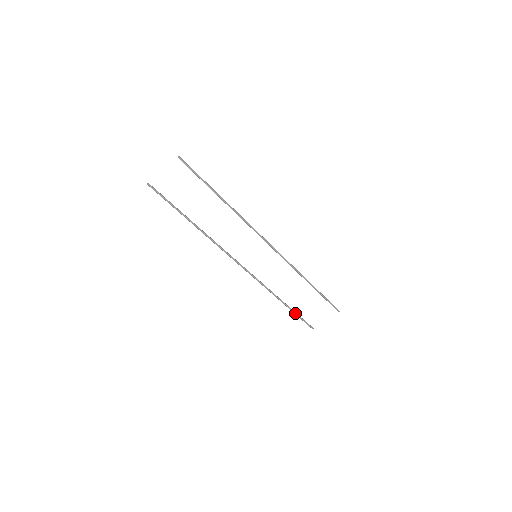
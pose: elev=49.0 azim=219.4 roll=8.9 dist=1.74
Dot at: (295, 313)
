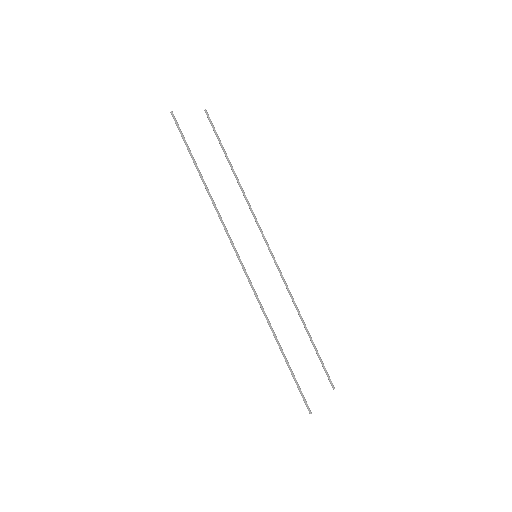
Dot at: (292, 371)
